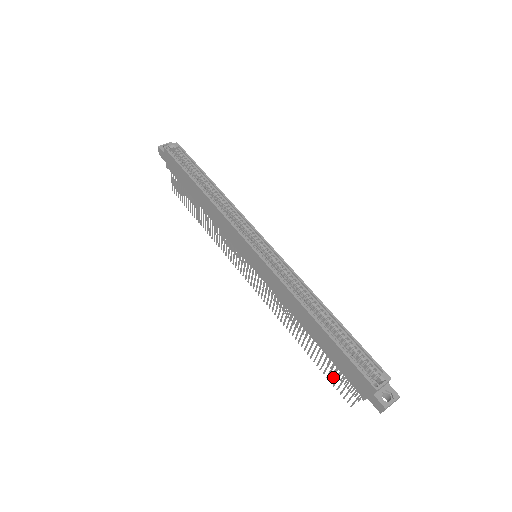
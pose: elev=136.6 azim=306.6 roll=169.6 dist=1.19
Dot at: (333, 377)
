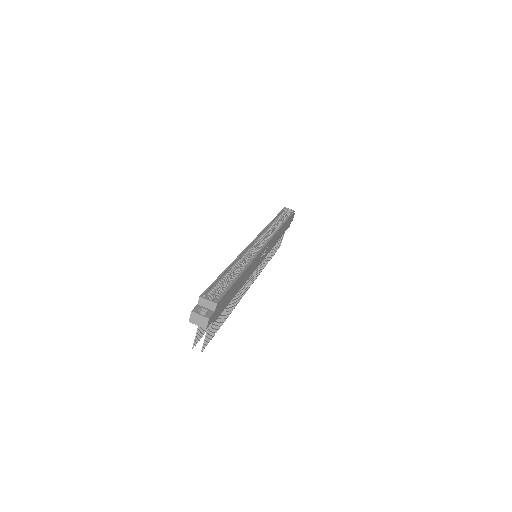
Dot at: occluded
